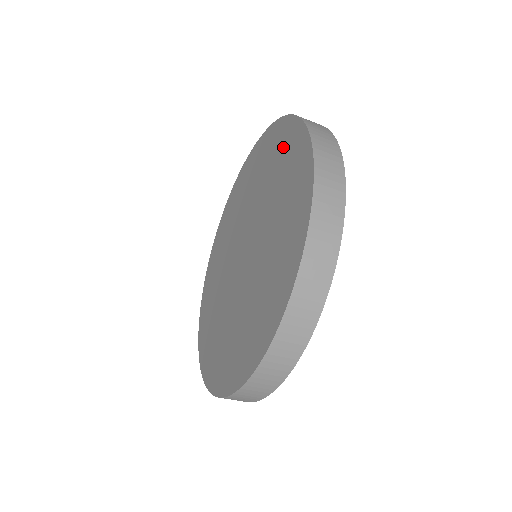
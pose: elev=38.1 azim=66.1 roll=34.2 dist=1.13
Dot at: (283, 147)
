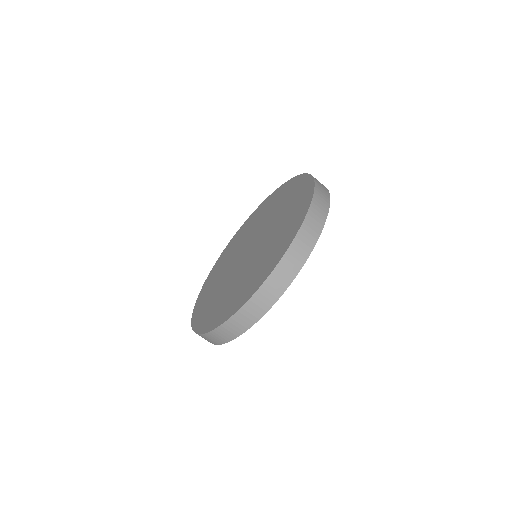
Dot at: (286, 191)
